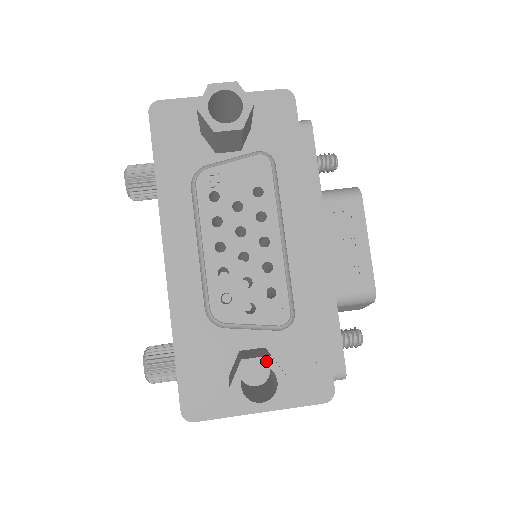
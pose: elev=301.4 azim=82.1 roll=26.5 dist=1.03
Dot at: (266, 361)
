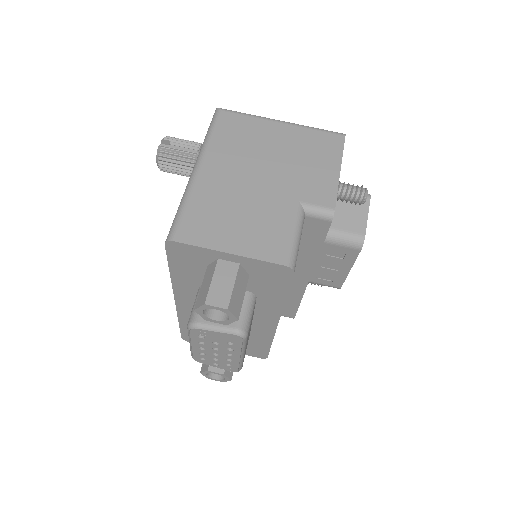
Dot at: (221, 375)
